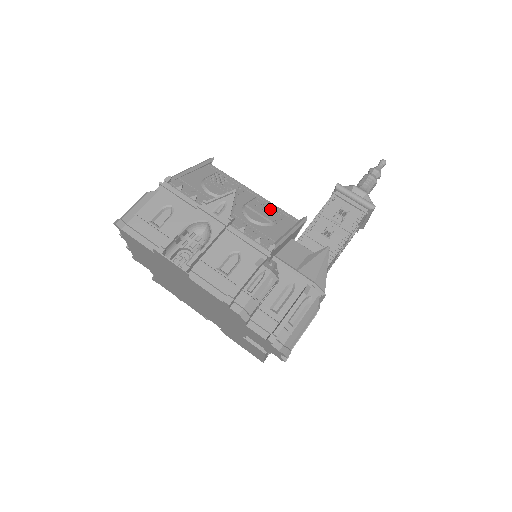
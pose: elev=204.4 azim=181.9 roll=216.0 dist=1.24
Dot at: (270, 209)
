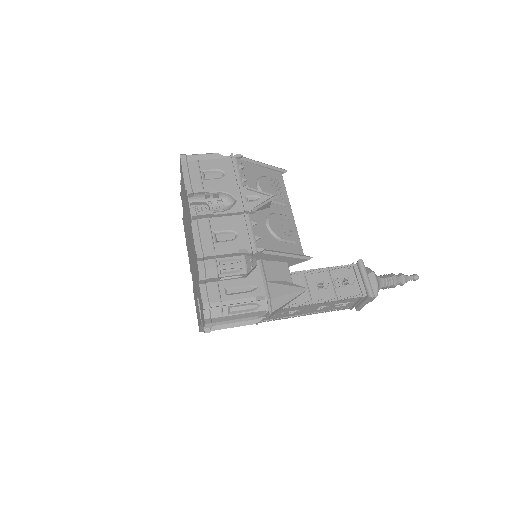
Dot at: (290, 231)
